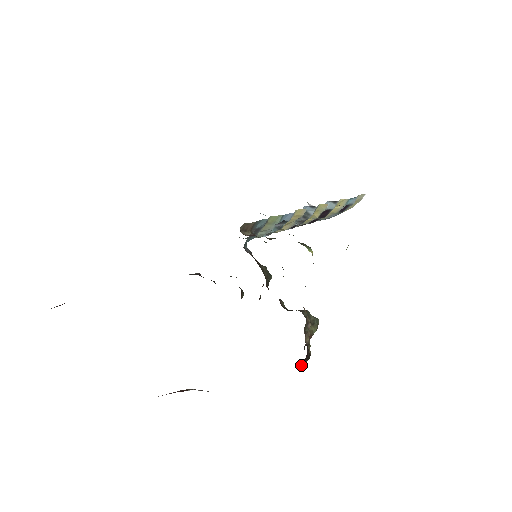
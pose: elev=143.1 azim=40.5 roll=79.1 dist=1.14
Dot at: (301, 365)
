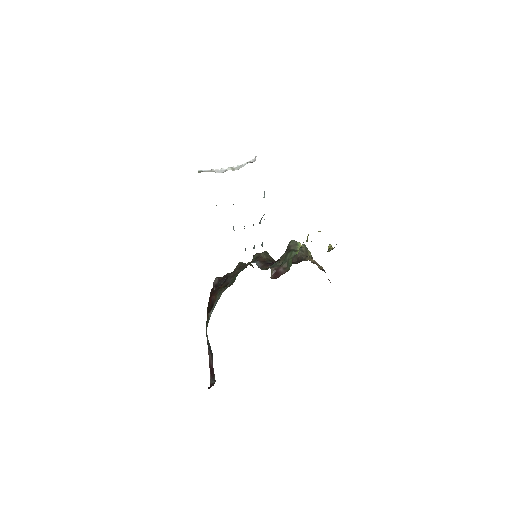
Dot at: occluded
